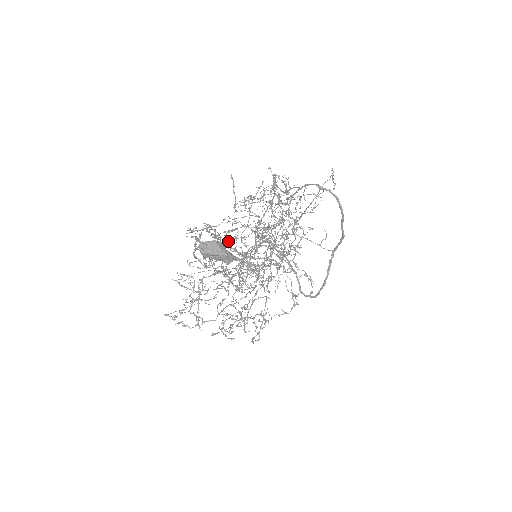
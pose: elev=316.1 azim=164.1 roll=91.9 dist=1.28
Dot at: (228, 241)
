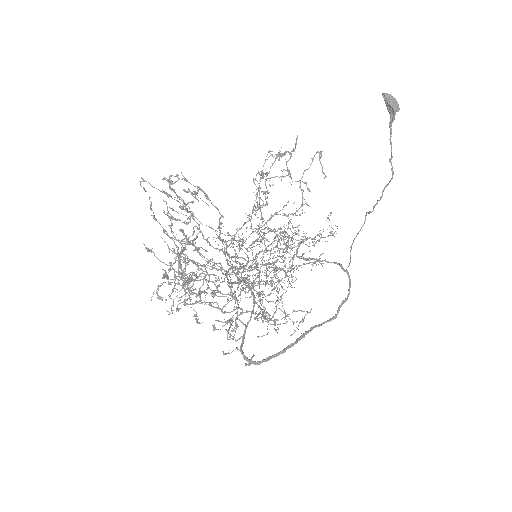
Dot at: (261, 212)
